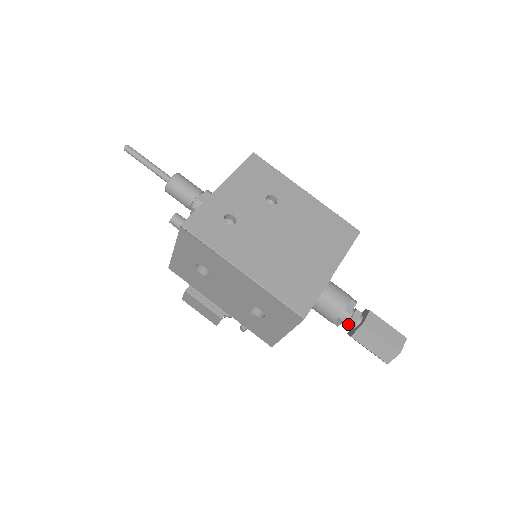
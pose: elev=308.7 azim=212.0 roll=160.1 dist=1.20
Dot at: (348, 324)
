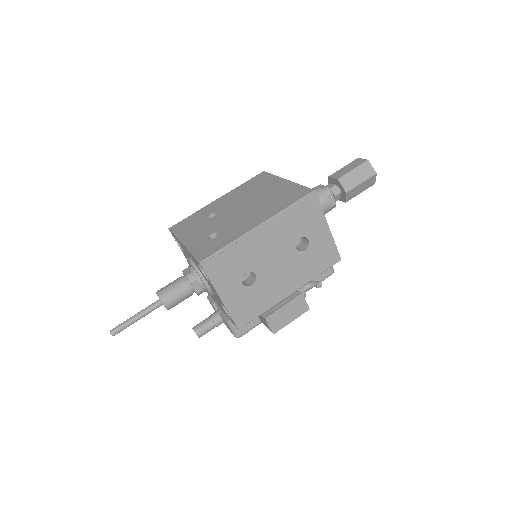
Dot at: (336, 194)
